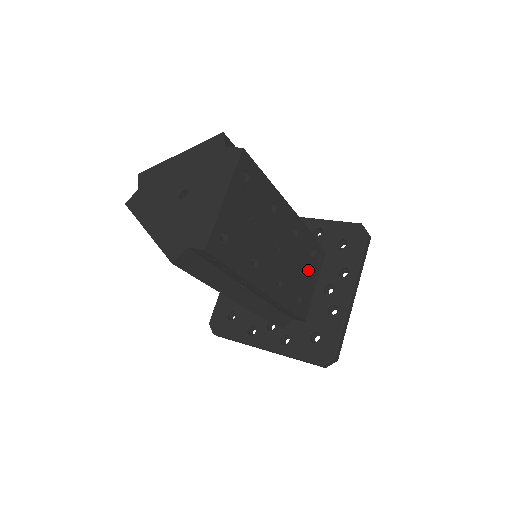
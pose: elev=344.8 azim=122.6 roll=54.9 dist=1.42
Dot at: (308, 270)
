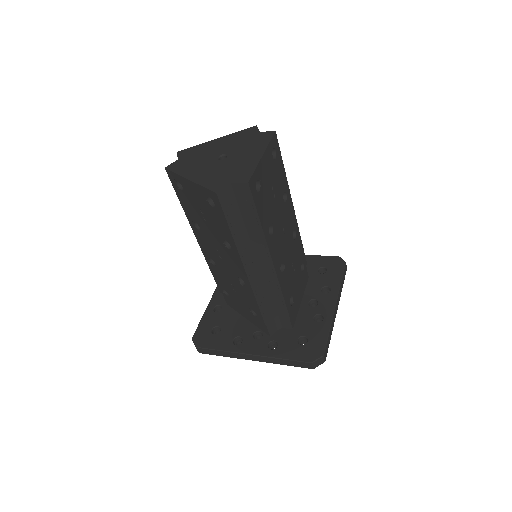
Dot at: (298, 279)
